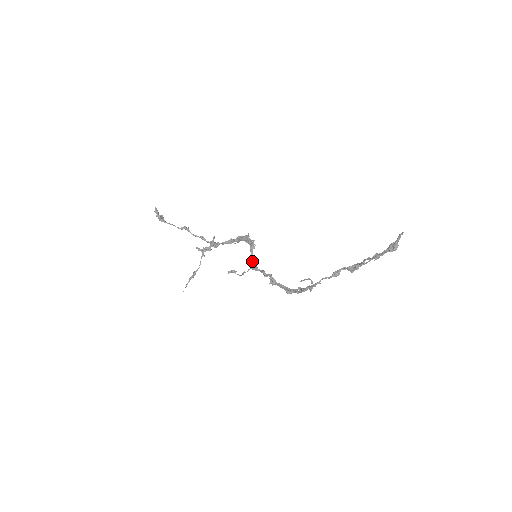
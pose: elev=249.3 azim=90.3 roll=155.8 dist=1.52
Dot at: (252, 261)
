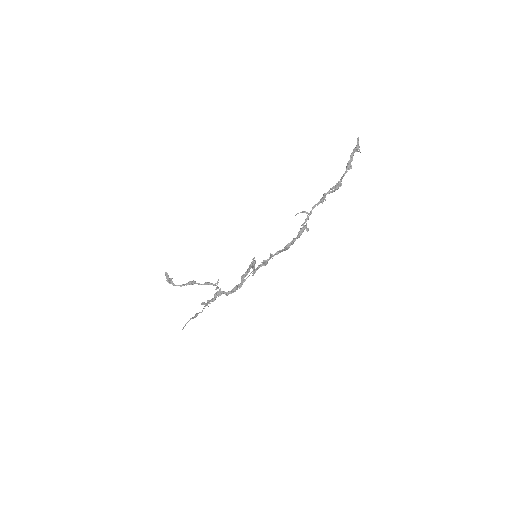
Dot at: occluded
